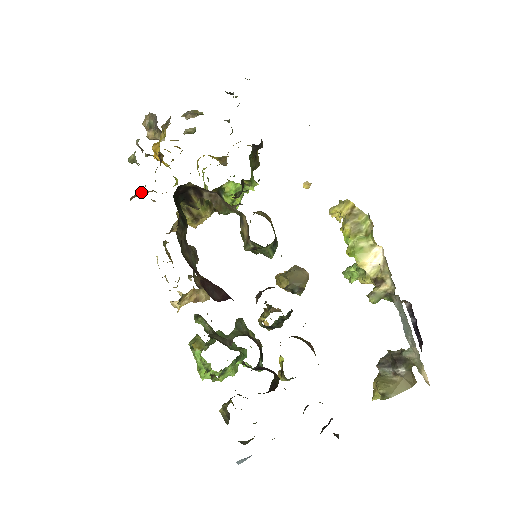
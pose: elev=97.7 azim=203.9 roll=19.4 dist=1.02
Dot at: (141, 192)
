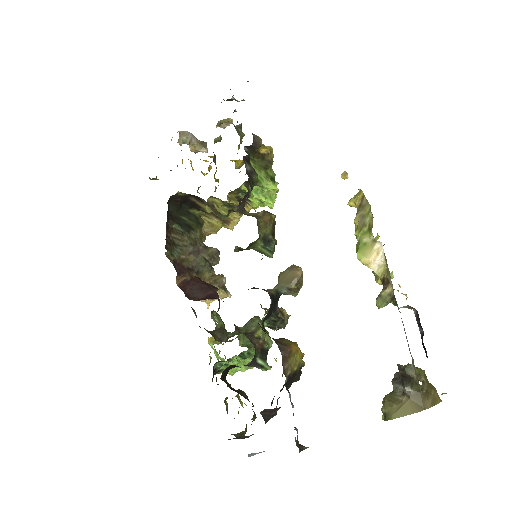
Dot at: occluded
